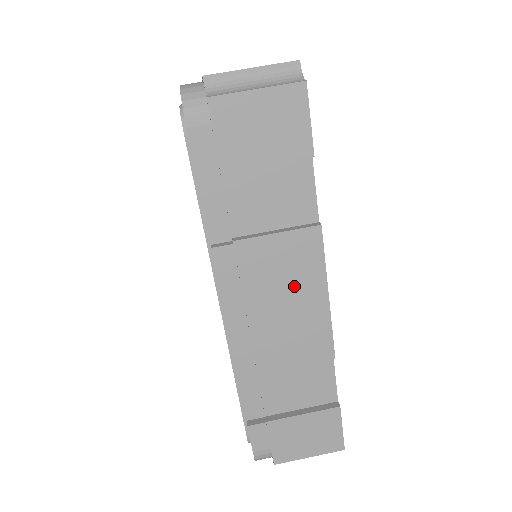
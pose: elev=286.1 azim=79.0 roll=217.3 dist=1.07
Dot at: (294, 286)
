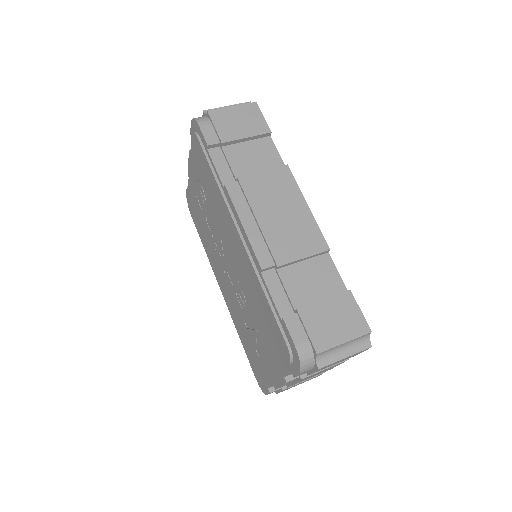
Dot at: (283, 201)
